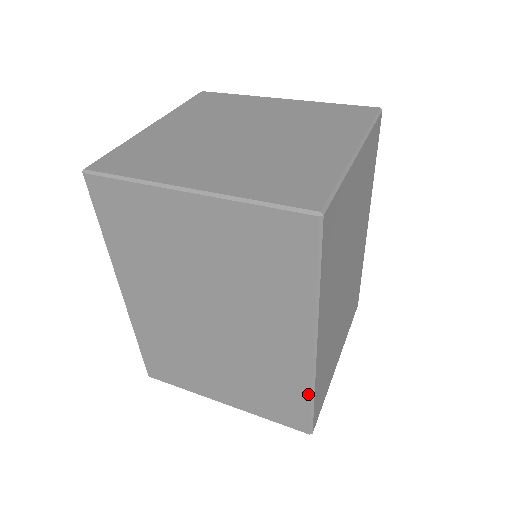
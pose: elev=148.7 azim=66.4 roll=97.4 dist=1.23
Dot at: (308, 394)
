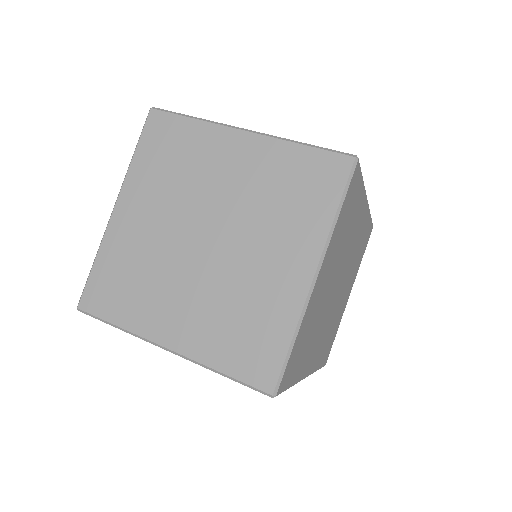
Dot at: occluded
